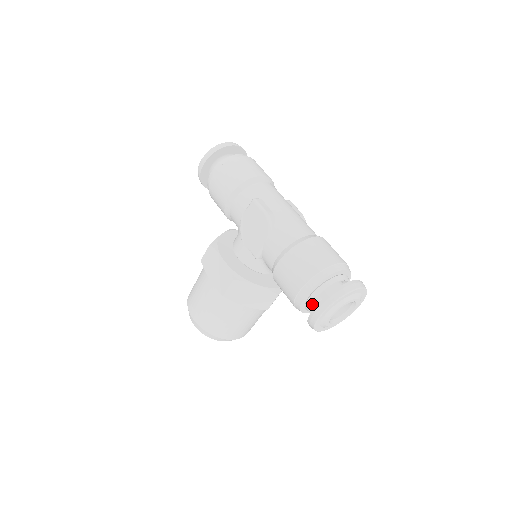
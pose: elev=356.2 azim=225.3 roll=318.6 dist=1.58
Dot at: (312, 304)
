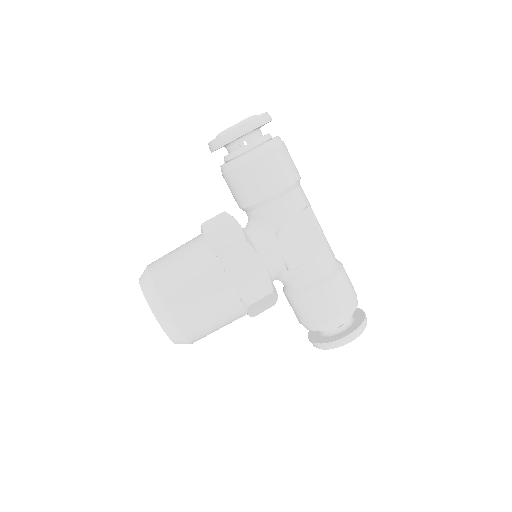
Dot at: occluded
